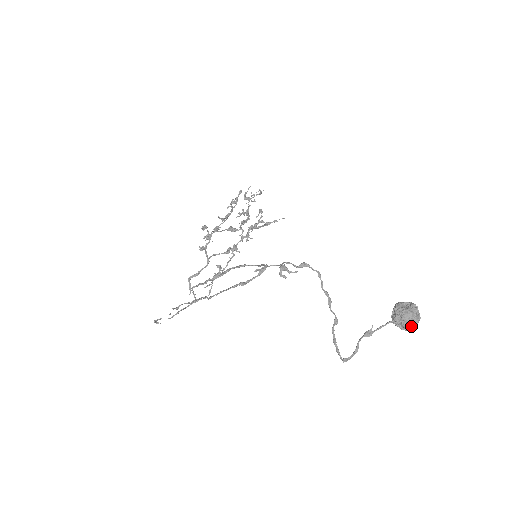
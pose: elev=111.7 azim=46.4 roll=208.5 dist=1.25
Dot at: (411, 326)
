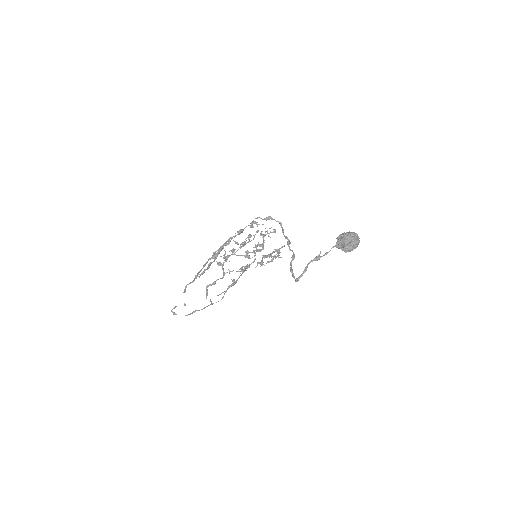
Dot at: (349, 244)
